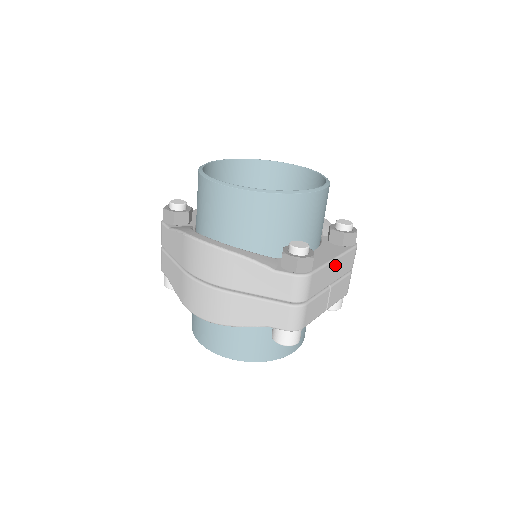
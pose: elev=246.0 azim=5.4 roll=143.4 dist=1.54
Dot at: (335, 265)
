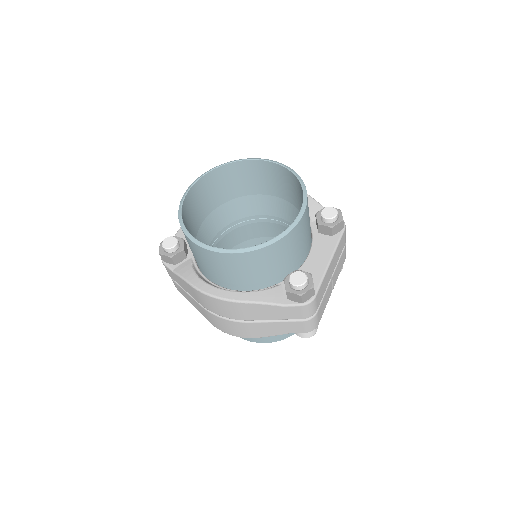
Dot at: (331, 264)
